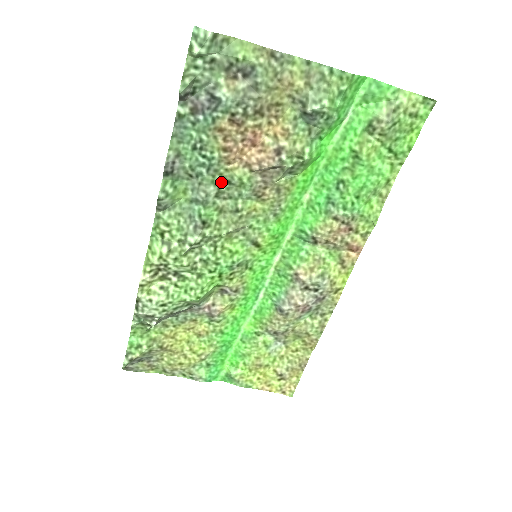
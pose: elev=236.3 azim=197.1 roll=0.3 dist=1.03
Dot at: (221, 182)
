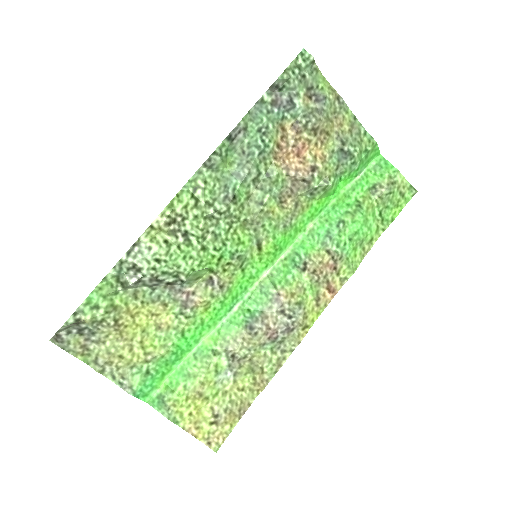
Dot at: (262, 171)
